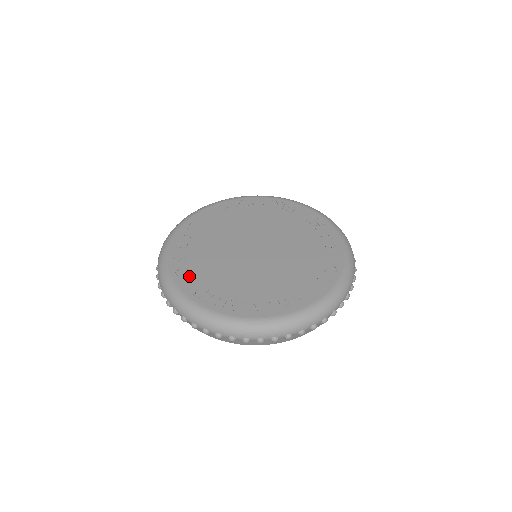
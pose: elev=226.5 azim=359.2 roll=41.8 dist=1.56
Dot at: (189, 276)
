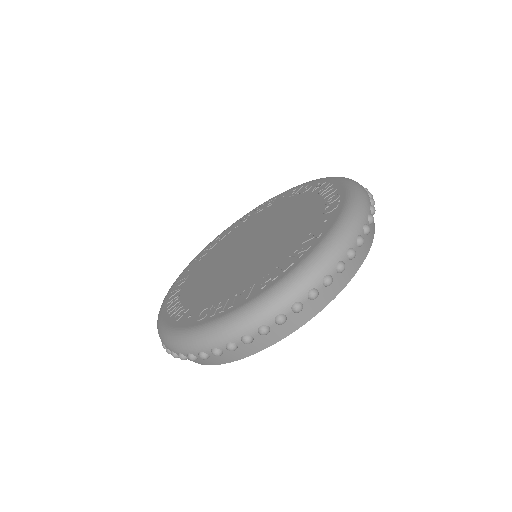
Dot at: (188, 312)
